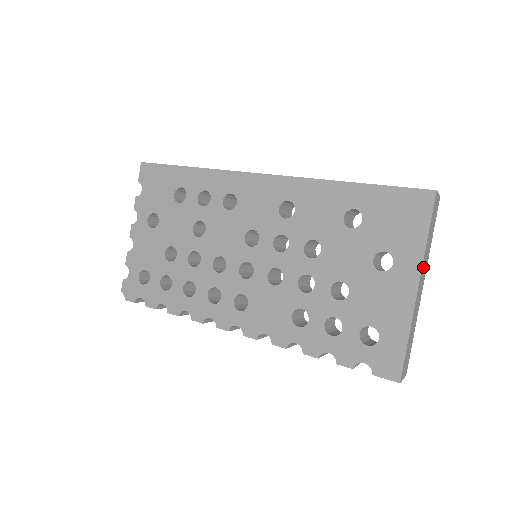
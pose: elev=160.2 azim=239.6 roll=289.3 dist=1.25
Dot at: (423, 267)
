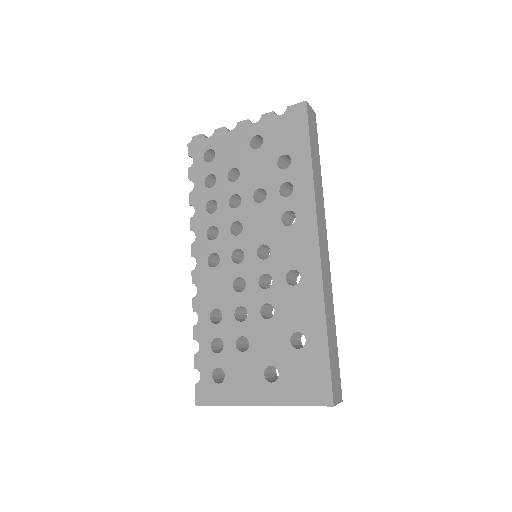
Dot at: occluded
